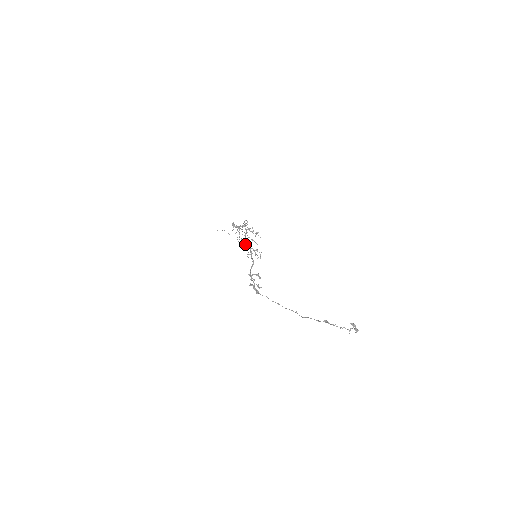
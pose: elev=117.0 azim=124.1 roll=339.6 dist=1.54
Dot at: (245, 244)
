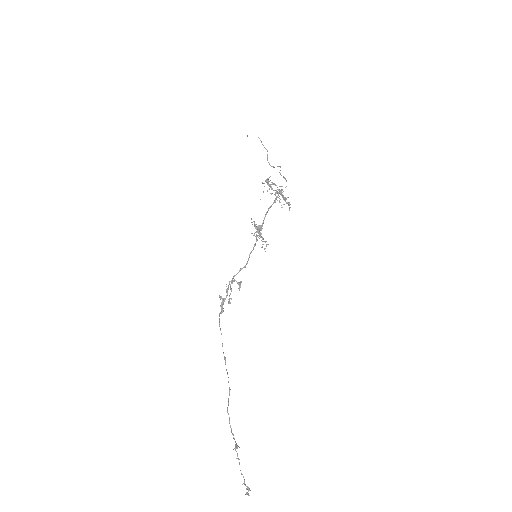
Dot at: (257, 228)
